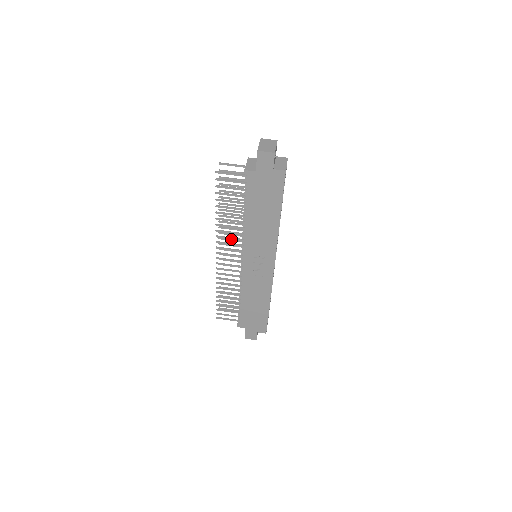
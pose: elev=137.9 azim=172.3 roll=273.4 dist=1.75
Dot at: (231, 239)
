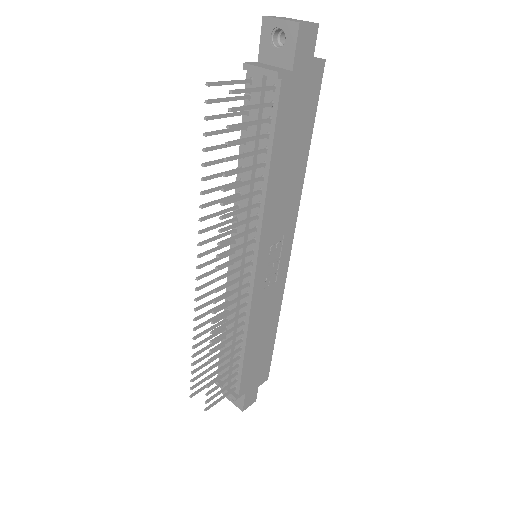
Dot at: (215, 248)
